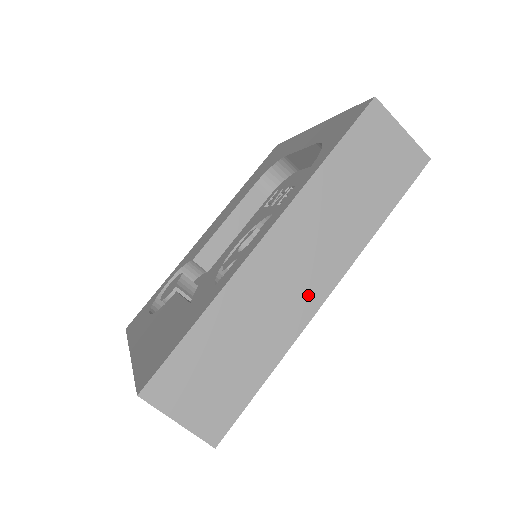
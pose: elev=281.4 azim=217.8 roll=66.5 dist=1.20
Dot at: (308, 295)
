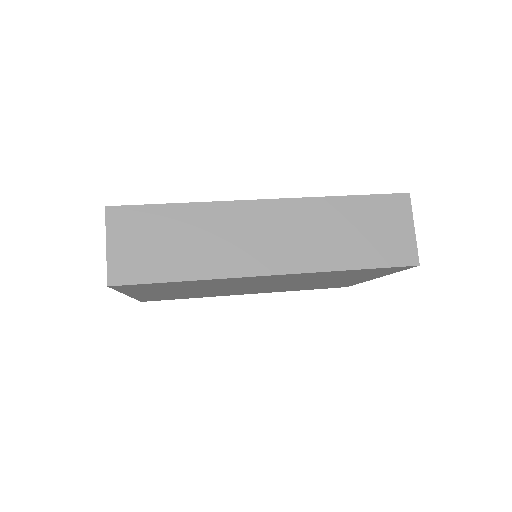
Dot at: (257, 260)
